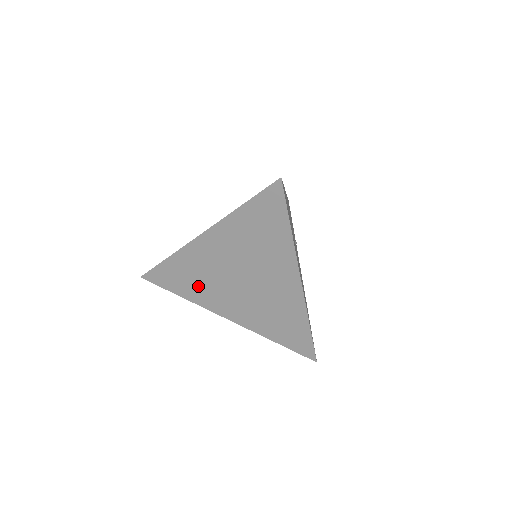
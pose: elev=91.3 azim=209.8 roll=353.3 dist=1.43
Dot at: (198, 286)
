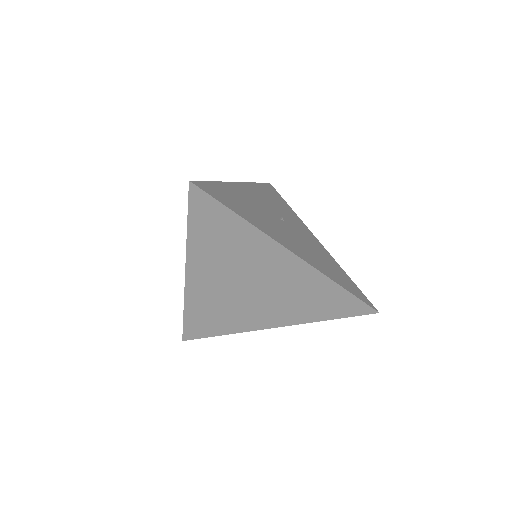
Dot at: (226, 317)
